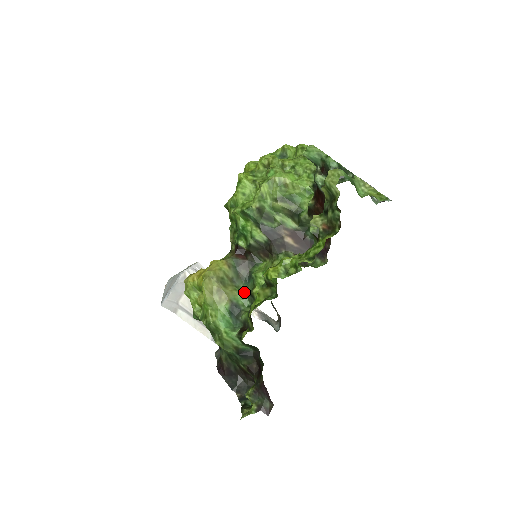
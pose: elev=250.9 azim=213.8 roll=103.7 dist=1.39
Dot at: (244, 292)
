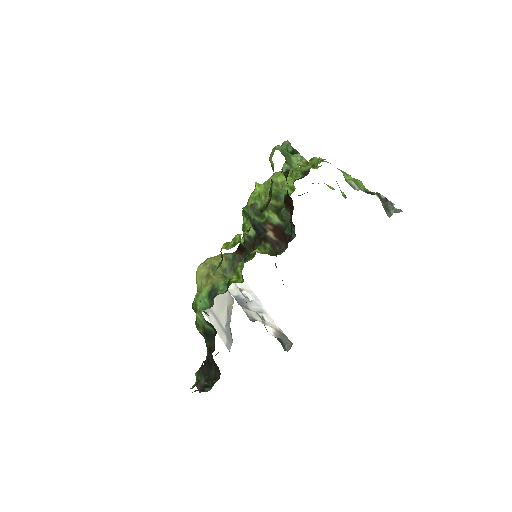
Dot at: occluded
